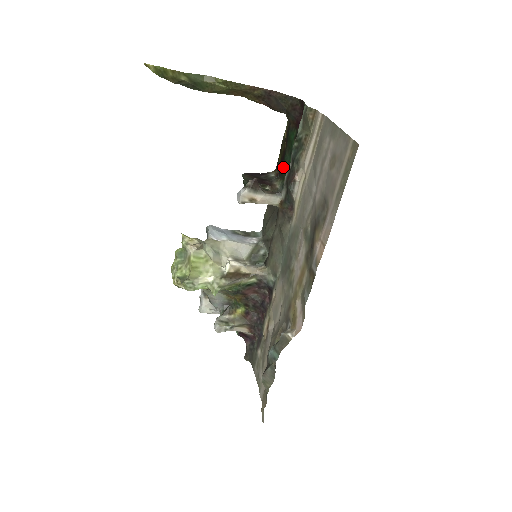
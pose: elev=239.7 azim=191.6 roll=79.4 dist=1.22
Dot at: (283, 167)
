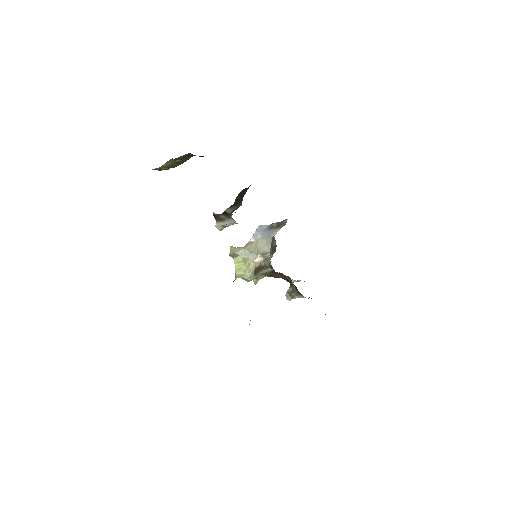
Dot at: occluded
